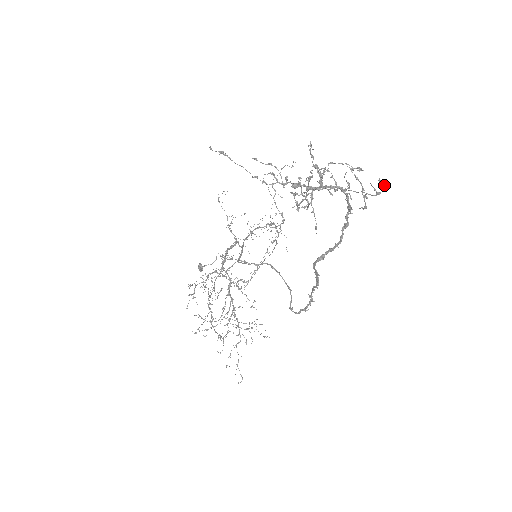
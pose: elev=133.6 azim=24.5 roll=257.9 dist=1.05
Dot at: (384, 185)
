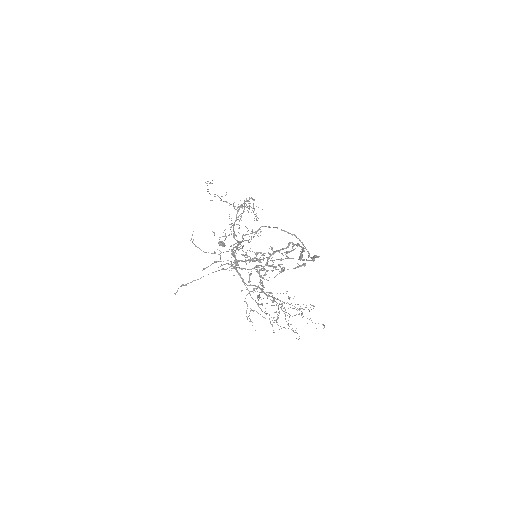
Dot at: (304, 264)
